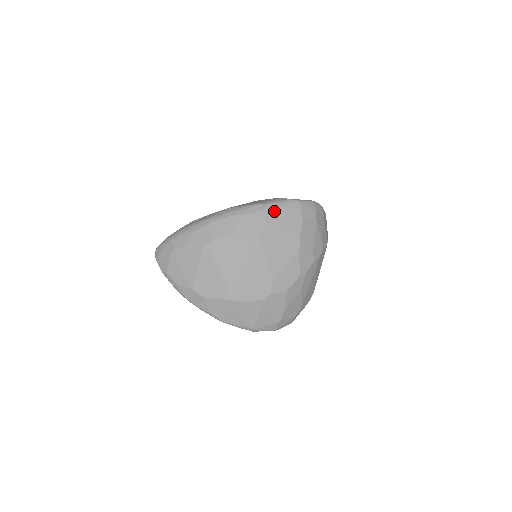
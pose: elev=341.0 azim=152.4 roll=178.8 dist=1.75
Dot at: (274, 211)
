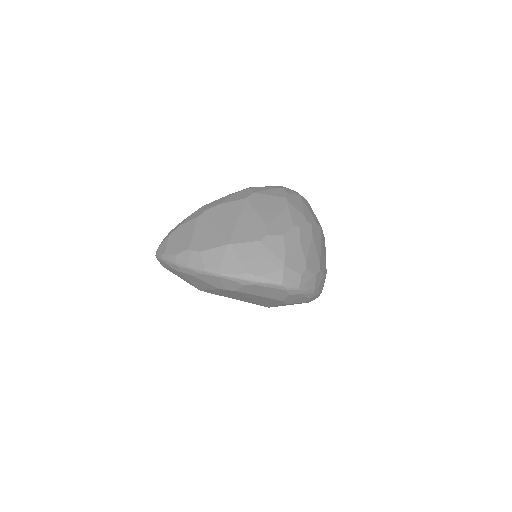
Dot at: (260, 188)
